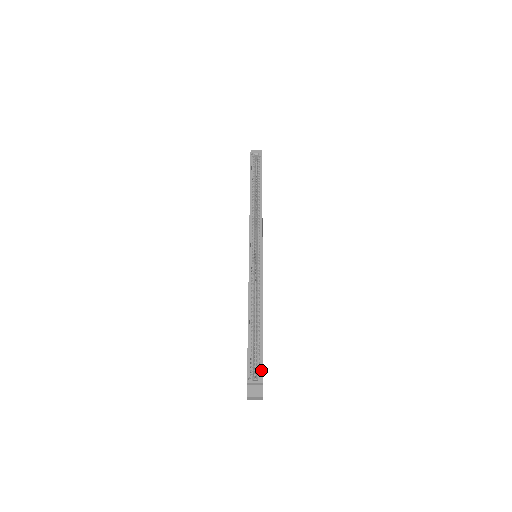
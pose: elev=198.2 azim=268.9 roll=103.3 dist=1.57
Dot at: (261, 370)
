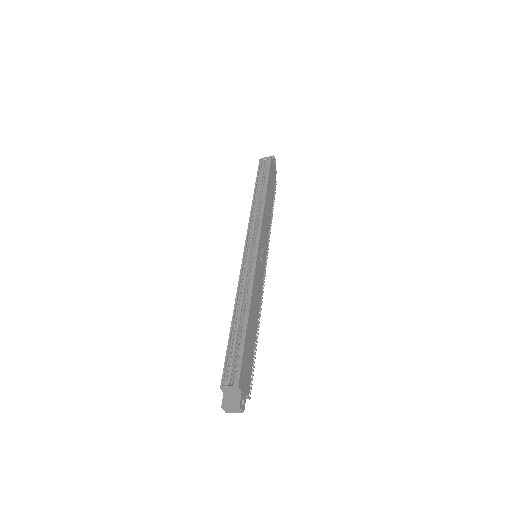
Dot at: (238, 373)
